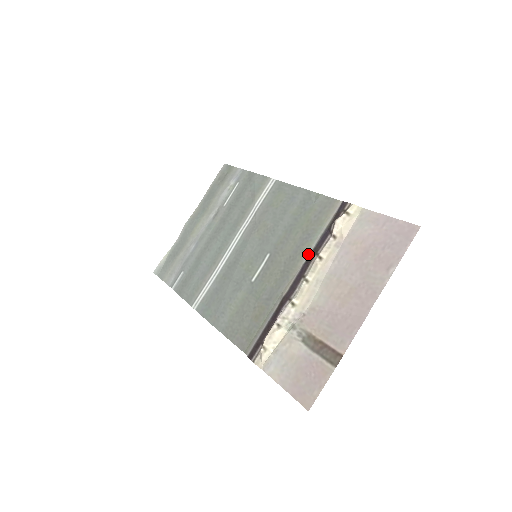
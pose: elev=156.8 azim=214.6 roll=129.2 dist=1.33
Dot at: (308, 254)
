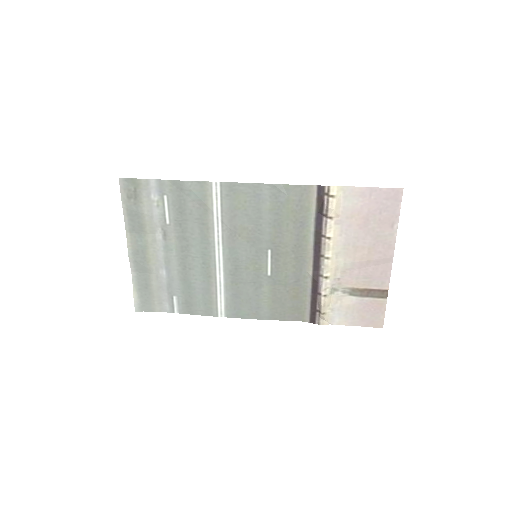
Dot at: (312, 238)
